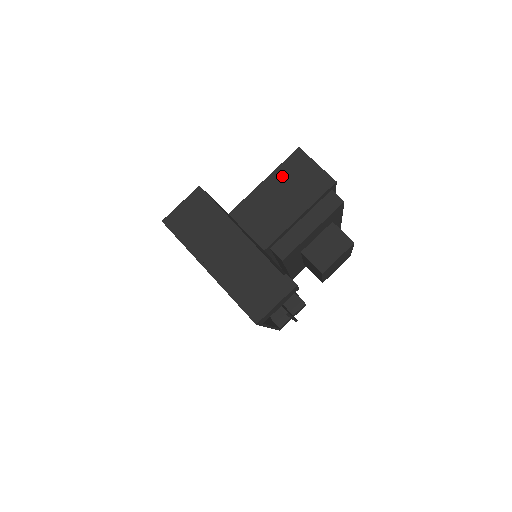
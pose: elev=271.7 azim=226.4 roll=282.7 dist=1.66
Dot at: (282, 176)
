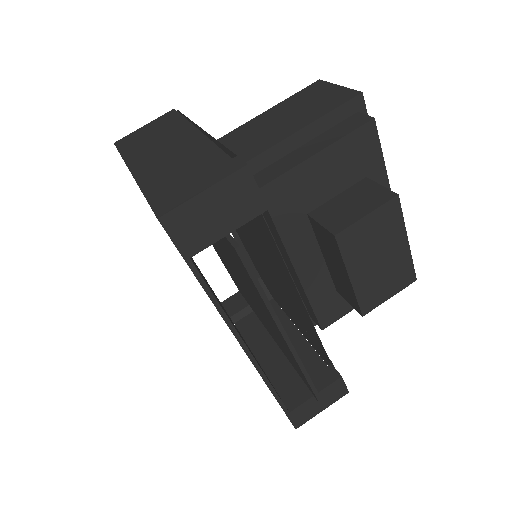
Dot at: (288, 104)
